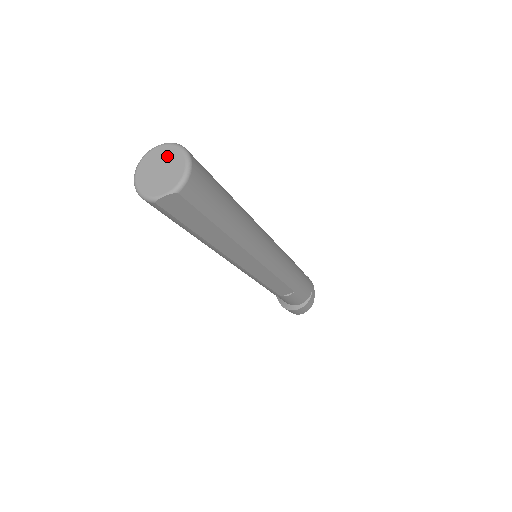
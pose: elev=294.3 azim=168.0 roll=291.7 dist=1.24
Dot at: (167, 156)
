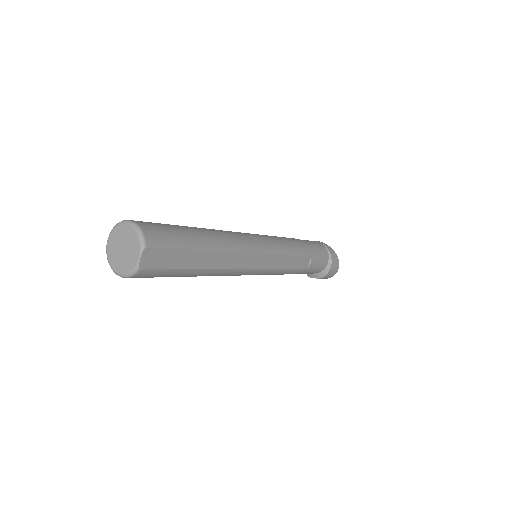
Dot at: (118, 237)
